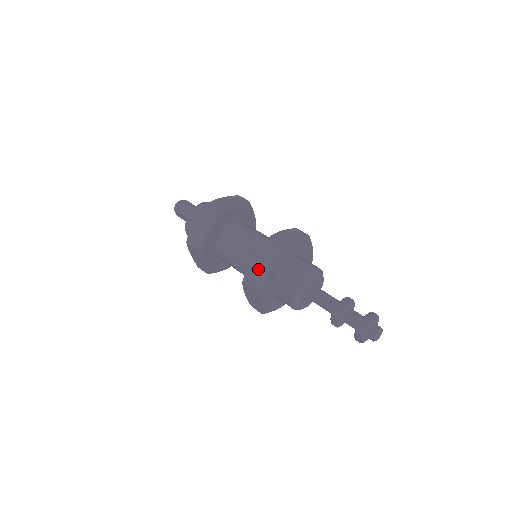
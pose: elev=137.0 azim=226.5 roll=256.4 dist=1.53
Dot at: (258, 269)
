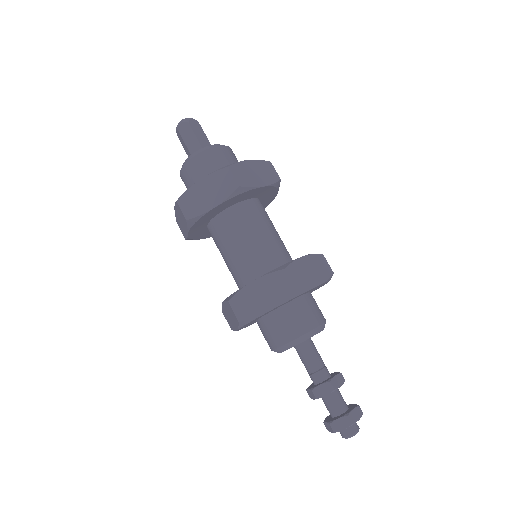
Dot at: (255, 300)
